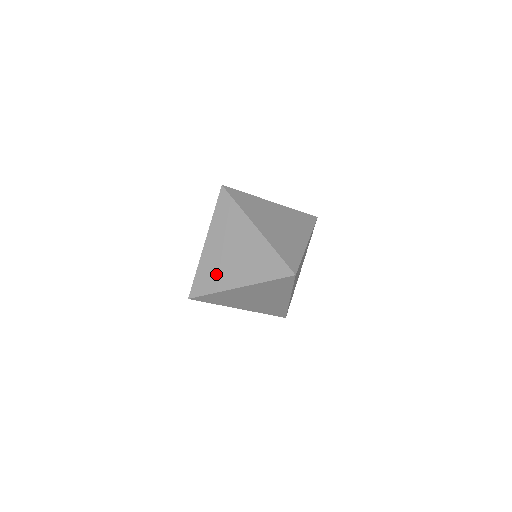
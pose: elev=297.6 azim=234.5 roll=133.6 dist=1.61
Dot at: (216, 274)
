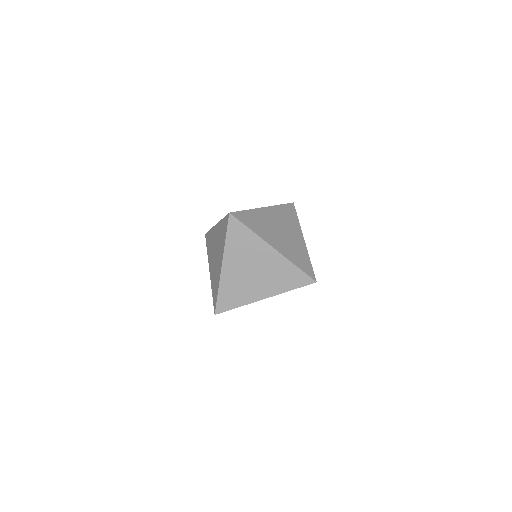
Dot at: (240, 291)
